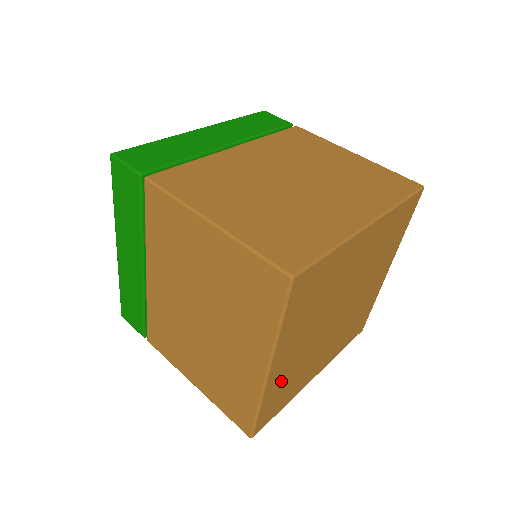
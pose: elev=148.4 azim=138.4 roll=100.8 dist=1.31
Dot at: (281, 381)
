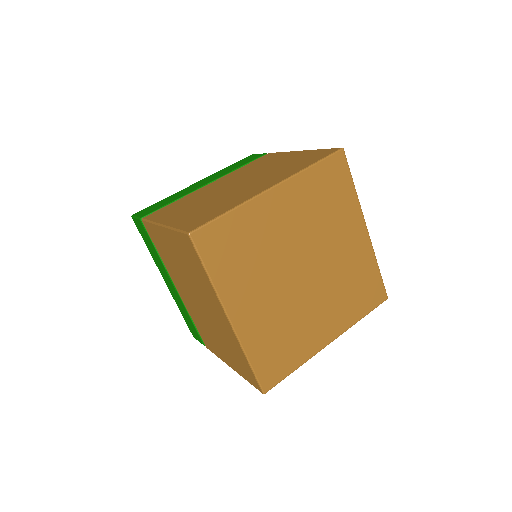
Dot at: (262, 334)
